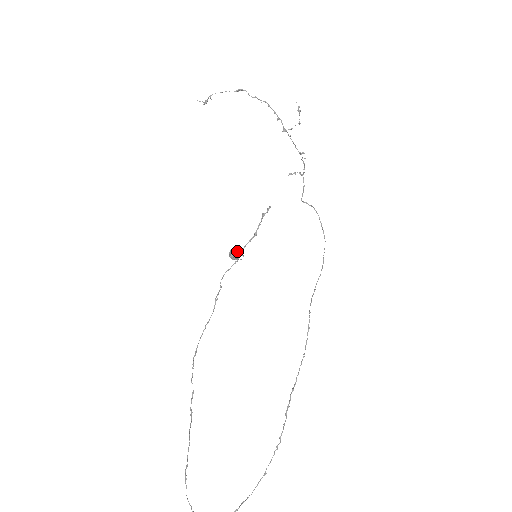
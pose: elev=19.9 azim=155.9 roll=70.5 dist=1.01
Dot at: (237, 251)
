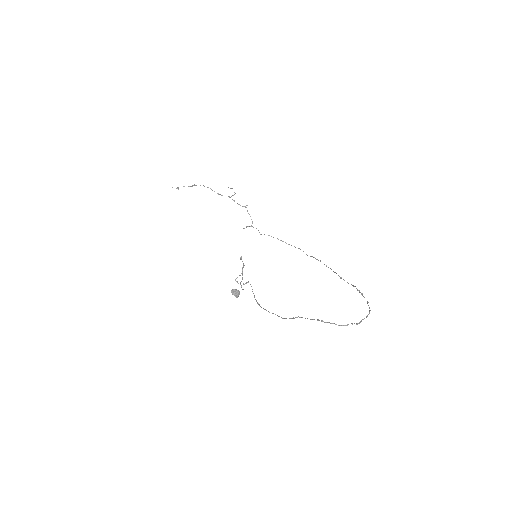
Dot at: (236, 290)
